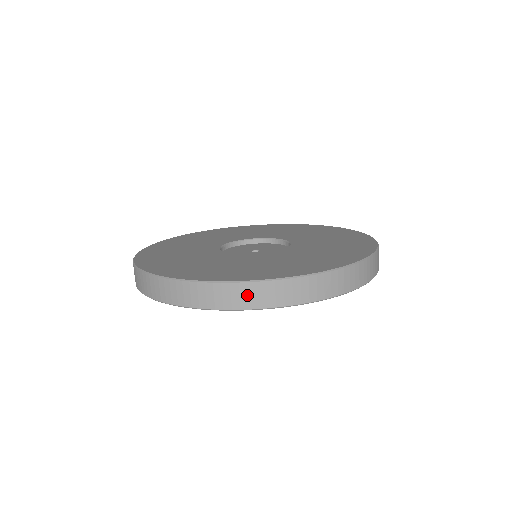
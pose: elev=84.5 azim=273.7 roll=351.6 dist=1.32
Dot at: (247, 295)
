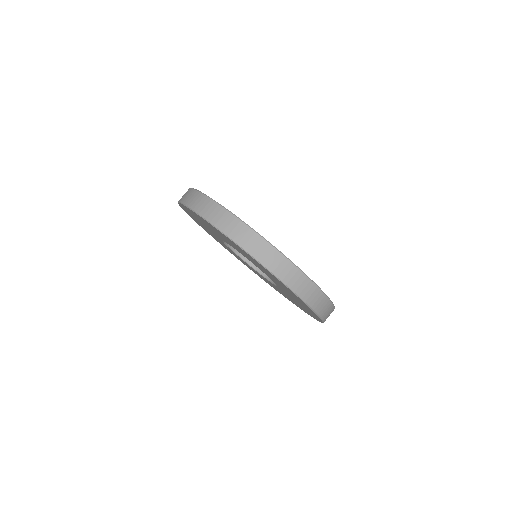
Dot at: (239, 231)
